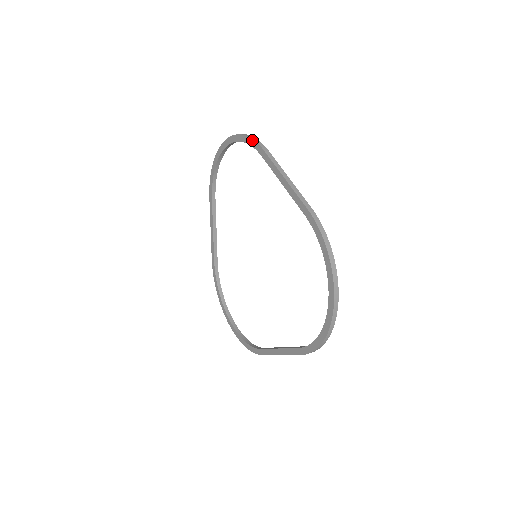
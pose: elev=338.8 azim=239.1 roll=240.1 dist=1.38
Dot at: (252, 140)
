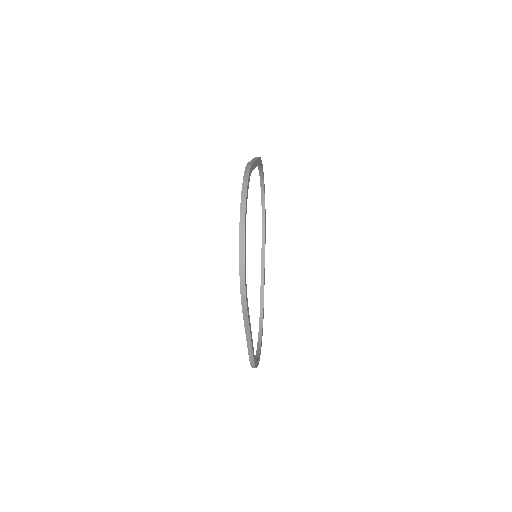
Dot at: occluded
